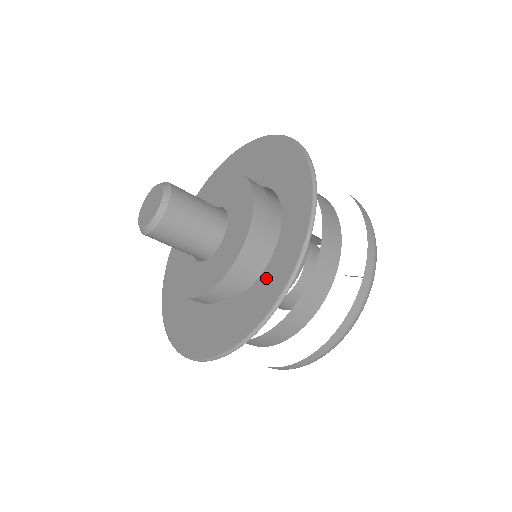
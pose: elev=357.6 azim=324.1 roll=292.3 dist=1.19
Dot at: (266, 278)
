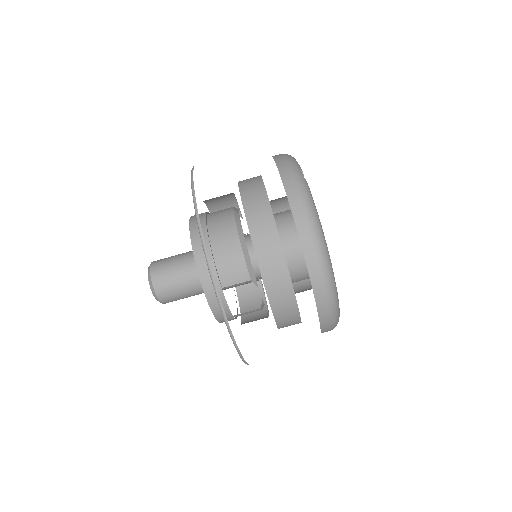
Dot at: occluded
